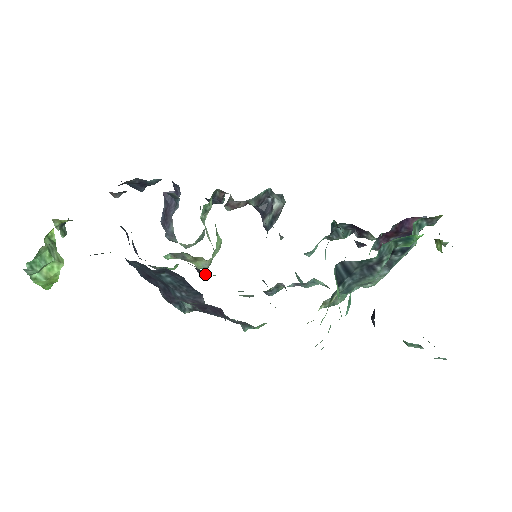
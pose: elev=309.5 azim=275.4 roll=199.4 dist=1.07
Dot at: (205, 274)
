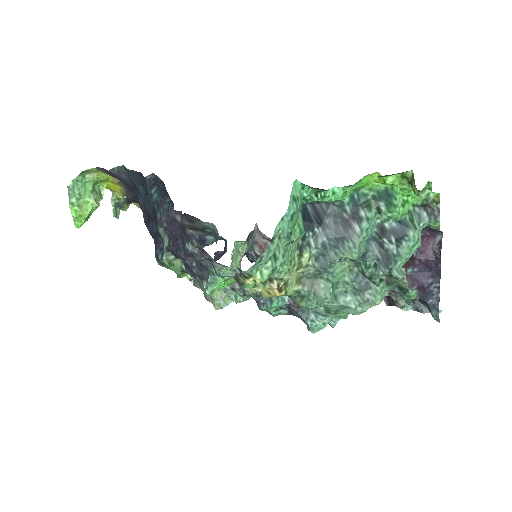
Dot at: occluded
